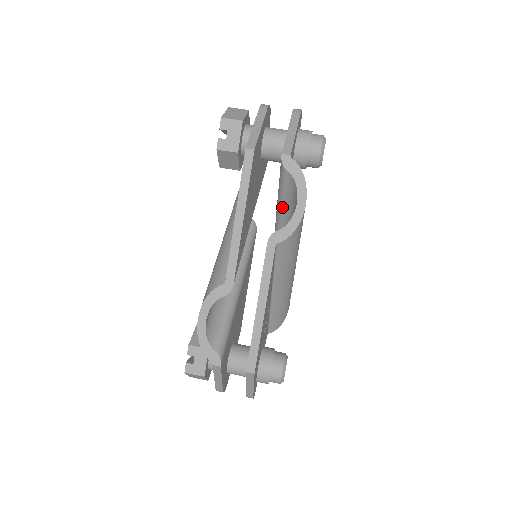
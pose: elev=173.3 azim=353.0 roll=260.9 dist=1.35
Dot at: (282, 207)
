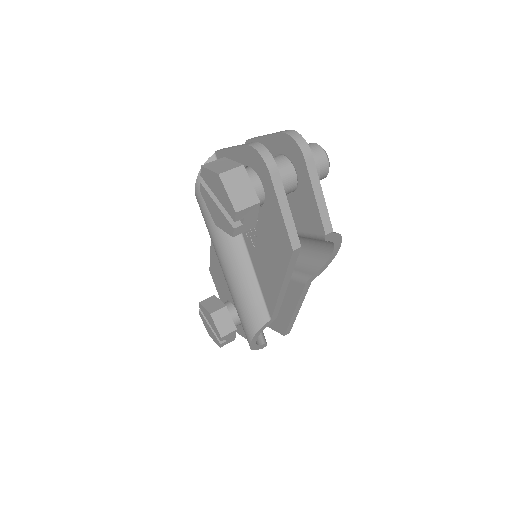
Dot at: occluded
